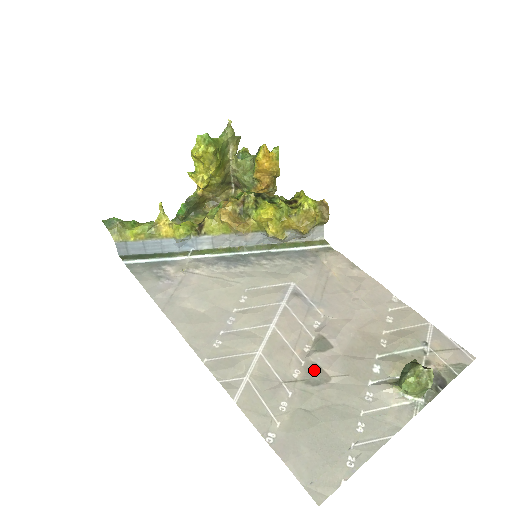
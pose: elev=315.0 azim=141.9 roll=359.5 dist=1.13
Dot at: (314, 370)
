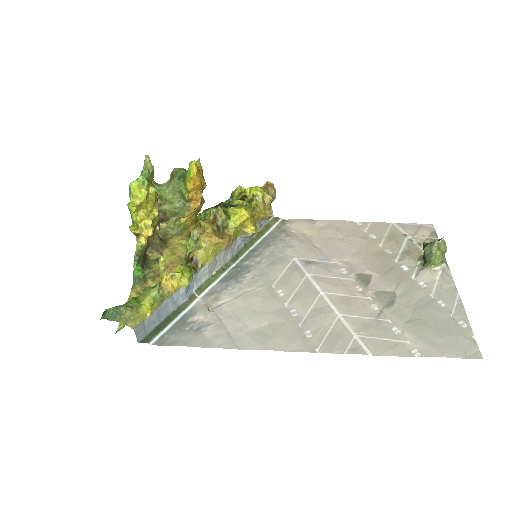
Dot at: (382, 296)
